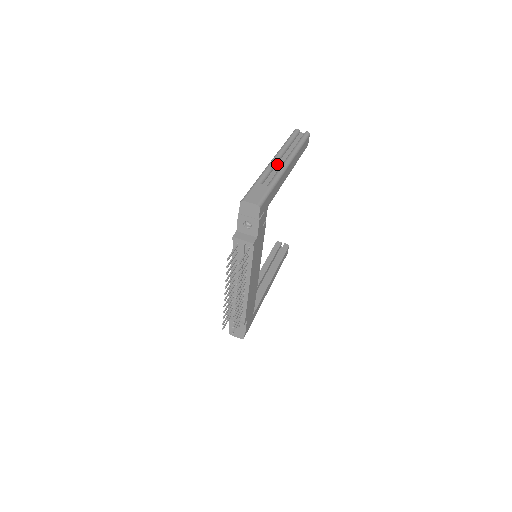
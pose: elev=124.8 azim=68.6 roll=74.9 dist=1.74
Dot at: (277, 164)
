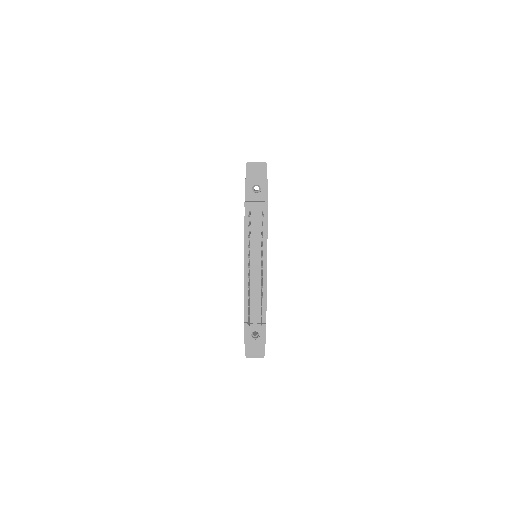
Dot at: occluded
